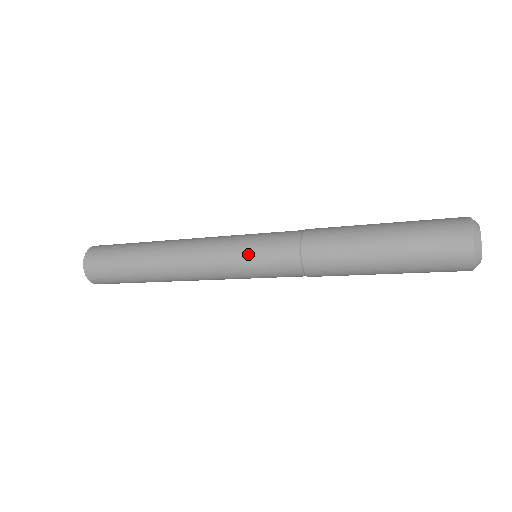
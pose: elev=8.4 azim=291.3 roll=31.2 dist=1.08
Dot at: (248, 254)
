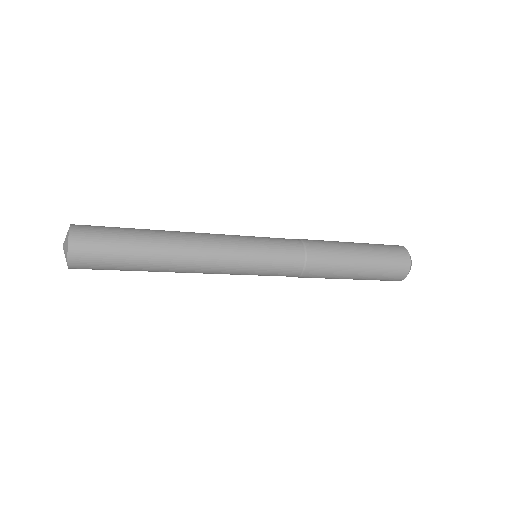
Dot at: (262, 245)
